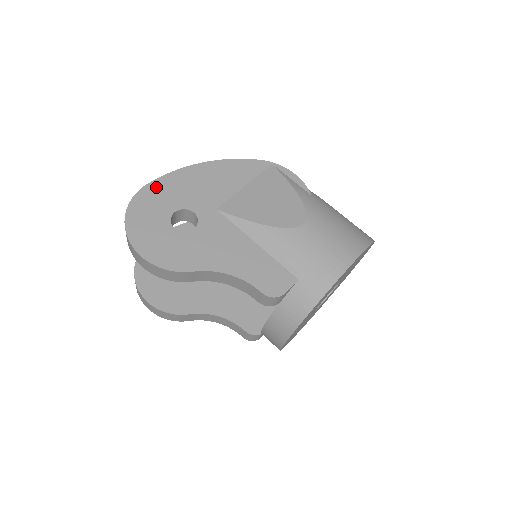
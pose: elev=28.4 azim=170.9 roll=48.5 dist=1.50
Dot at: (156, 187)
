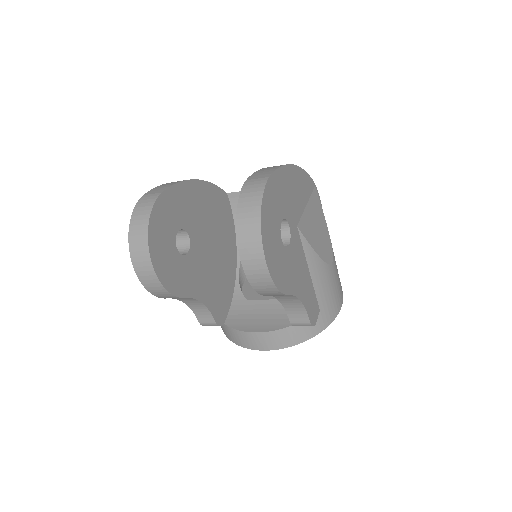
Dot at: (274, 183)
